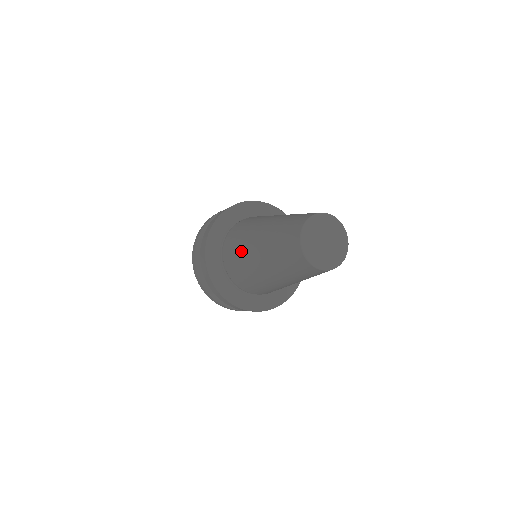
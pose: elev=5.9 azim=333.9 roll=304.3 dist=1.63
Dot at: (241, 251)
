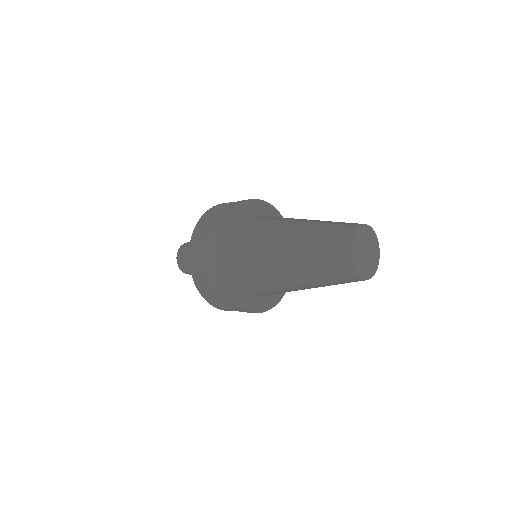
Dot at: (264, 267)
